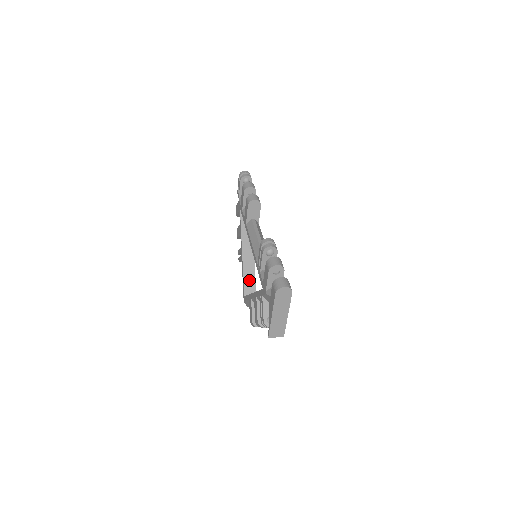
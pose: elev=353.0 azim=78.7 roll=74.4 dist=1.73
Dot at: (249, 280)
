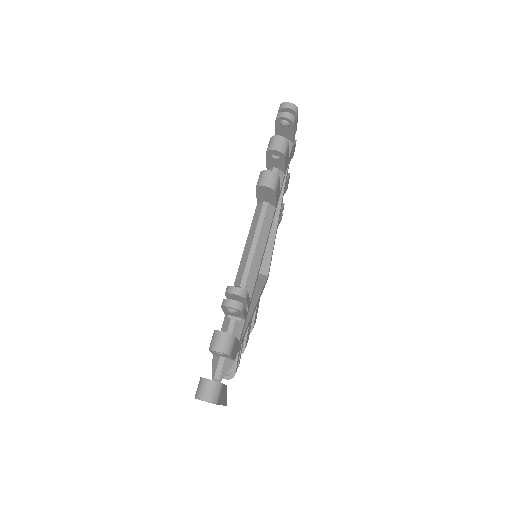
Dot at: (263, 256)
